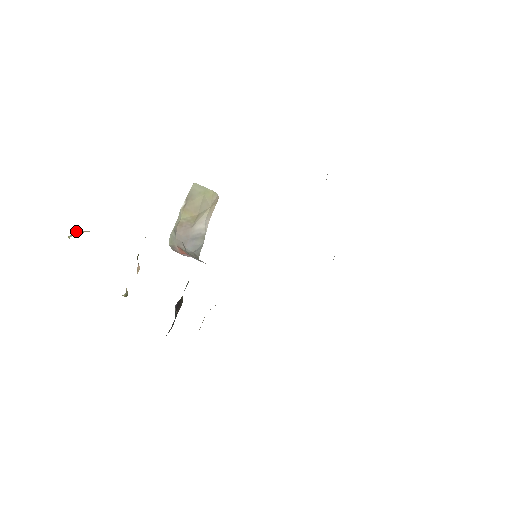
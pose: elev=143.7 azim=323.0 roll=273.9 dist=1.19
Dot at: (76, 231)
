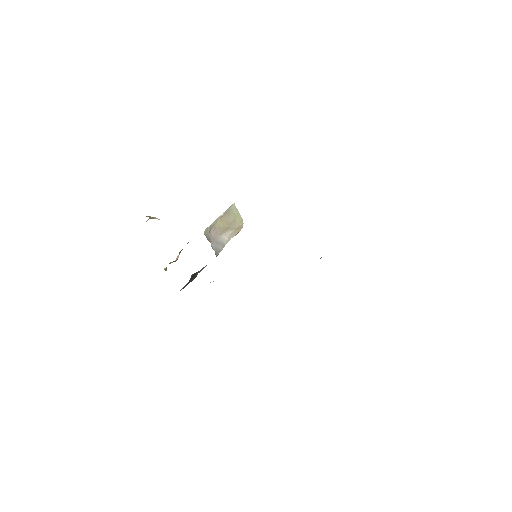
Dot at: occluded
